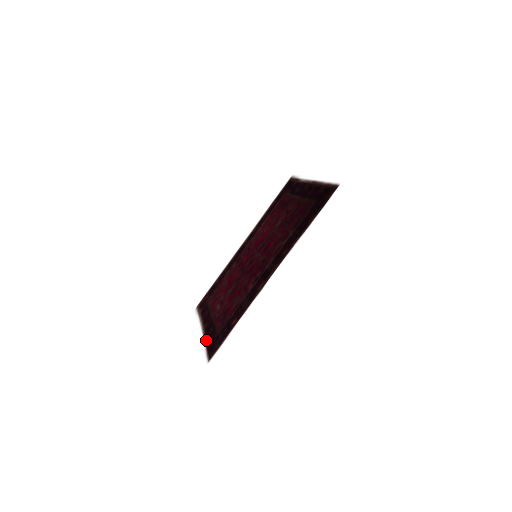
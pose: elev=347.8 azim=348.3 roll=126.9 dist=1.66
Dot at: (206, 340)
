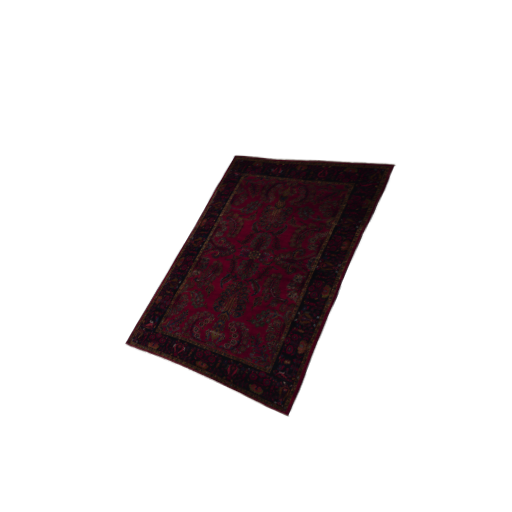
Dot at: (235, 385)
